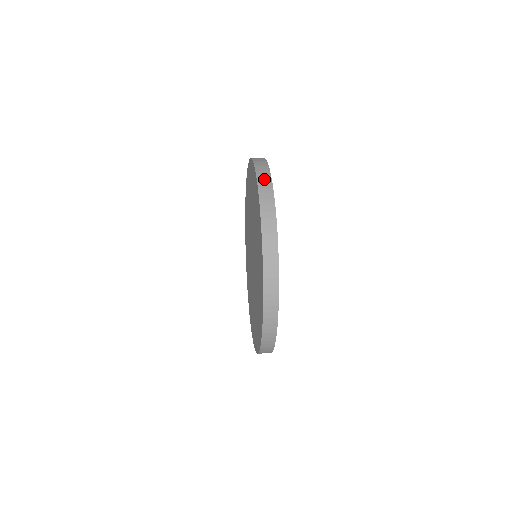
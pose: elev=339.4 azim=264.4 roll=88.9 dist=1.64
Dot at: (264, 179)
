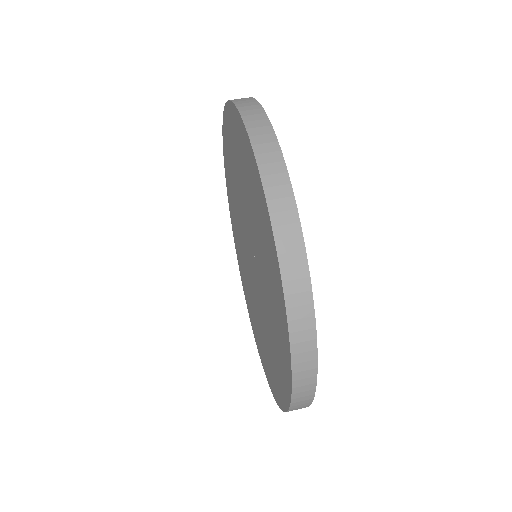
Dot at: (301, 322)
